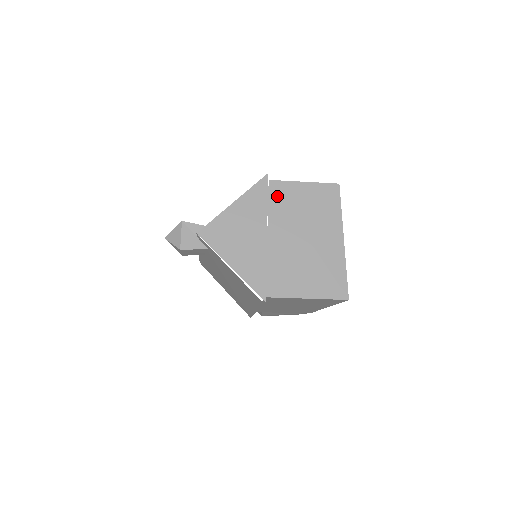
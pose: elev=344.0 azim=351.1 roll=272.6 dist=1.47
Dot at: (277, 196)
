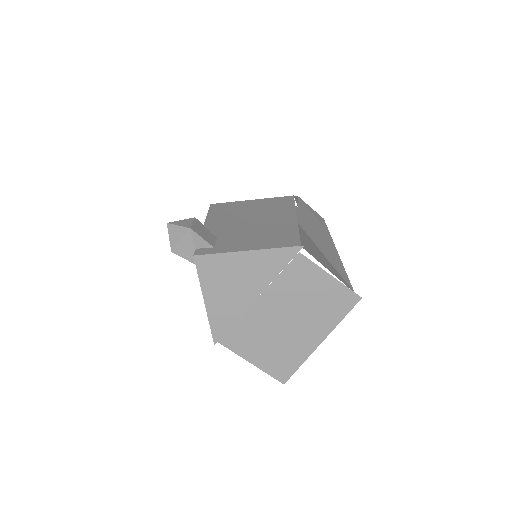
Dot at: (295, 272)
